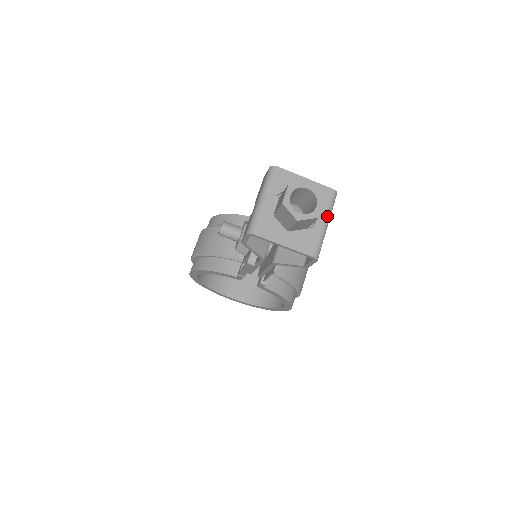
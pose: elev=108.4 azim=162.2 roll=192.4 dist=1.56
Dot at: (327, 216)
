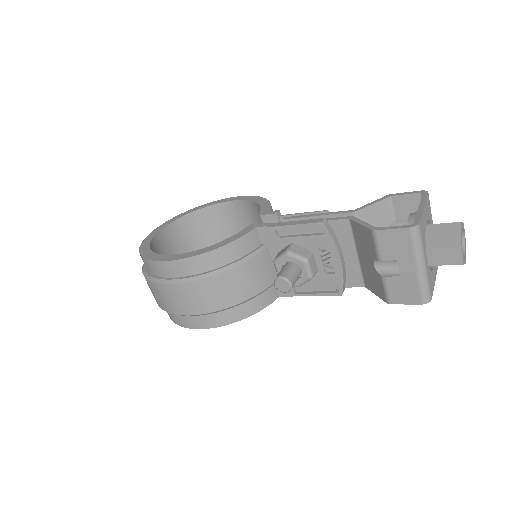
Dot at: (432, 221)
